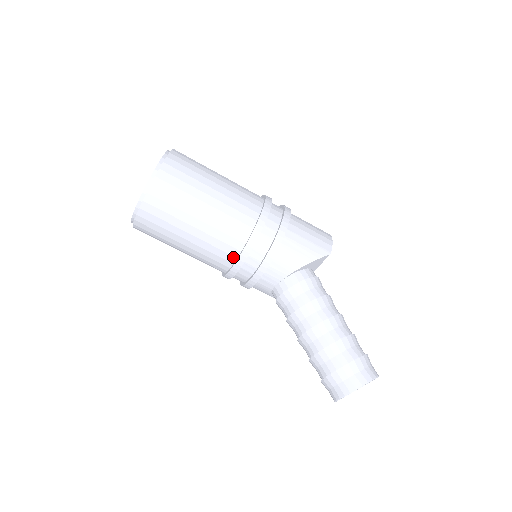
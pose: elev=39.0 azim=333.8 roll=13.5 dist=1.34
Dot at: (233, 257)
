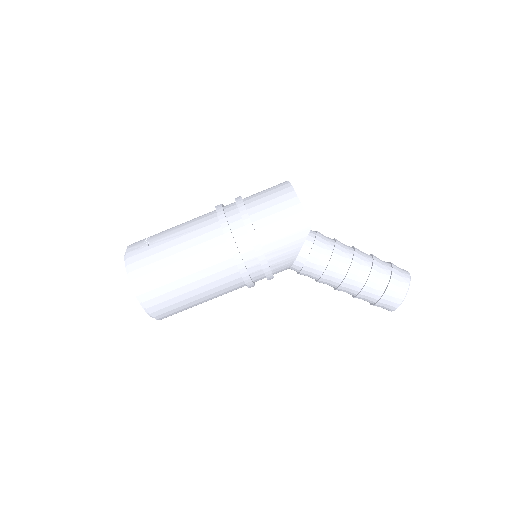
Dot at: occluded
